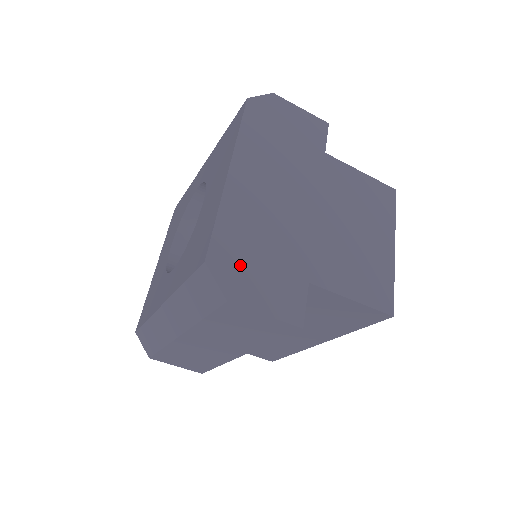
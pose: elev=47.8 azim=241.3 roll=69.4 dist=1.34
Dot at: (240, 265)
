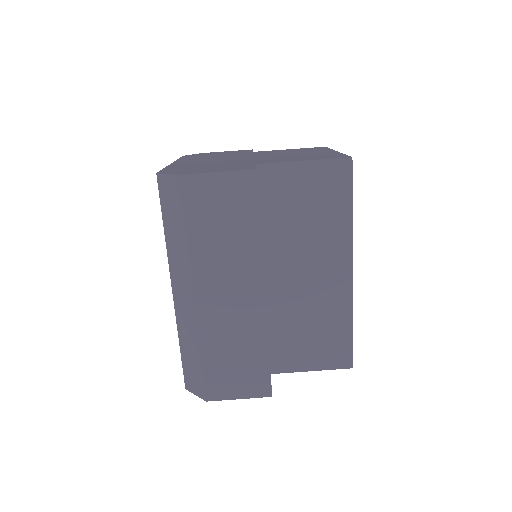
Dot at: (188, 170)
